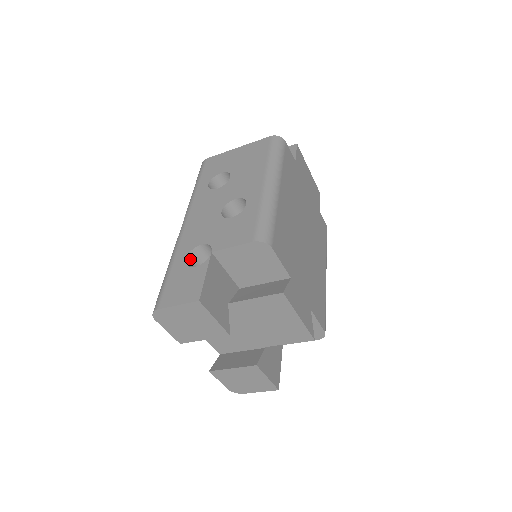
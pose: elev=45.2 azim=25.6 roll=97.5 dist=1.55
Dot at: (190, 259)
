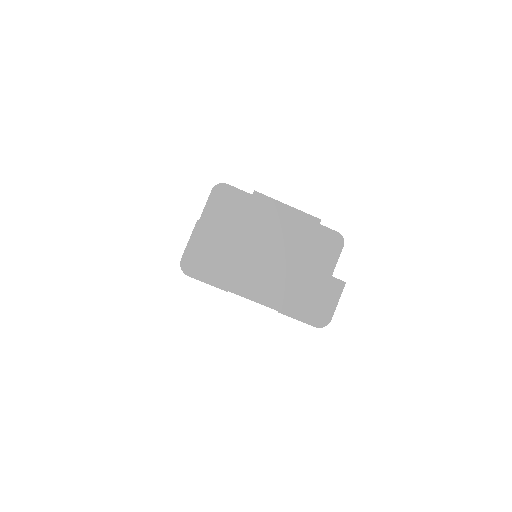
Dot at: occluded
